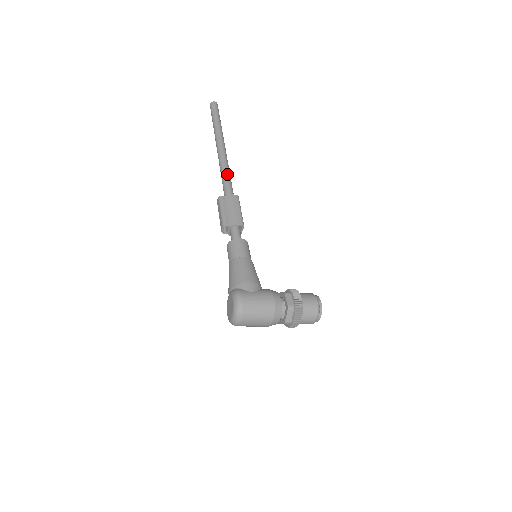
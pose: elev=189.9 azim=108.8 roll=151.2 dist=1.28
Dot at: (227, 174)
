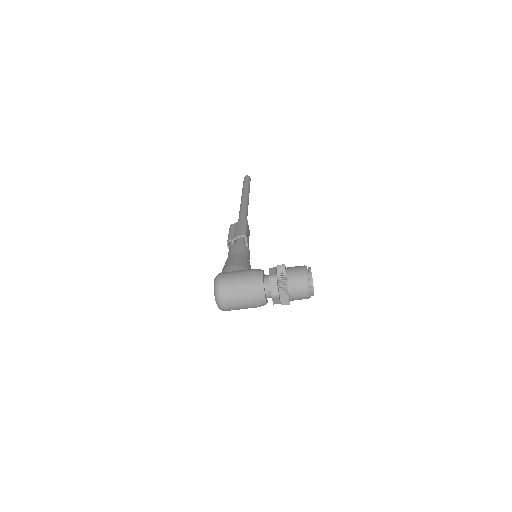
Dot at: (242, 211)
